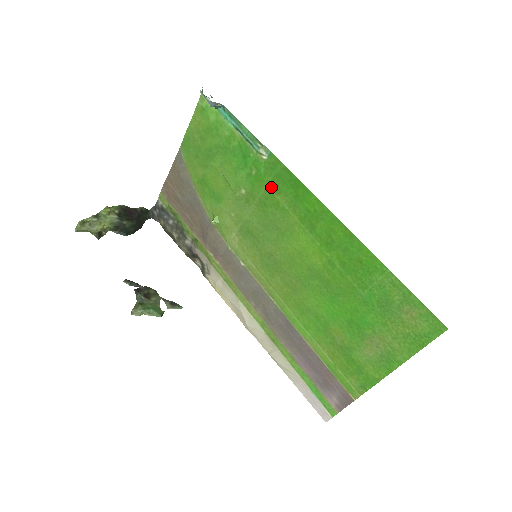
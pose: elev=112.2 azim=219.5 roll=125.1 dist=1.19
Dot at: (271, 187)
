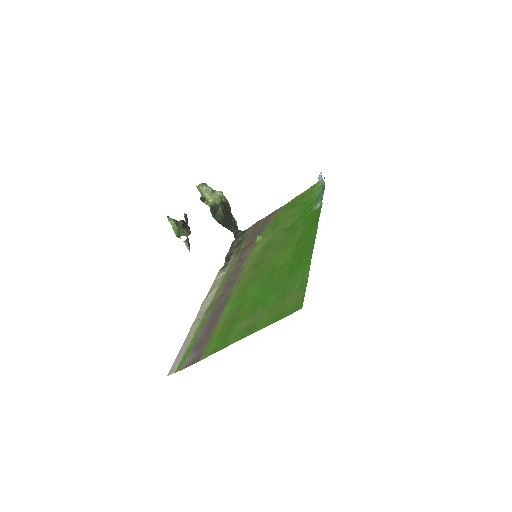
Dot at: (303, 222)
